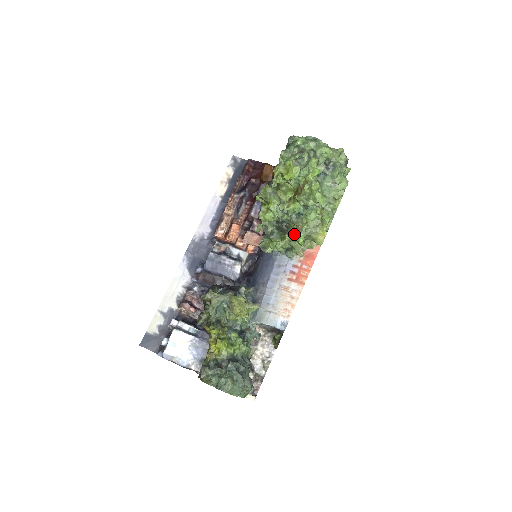
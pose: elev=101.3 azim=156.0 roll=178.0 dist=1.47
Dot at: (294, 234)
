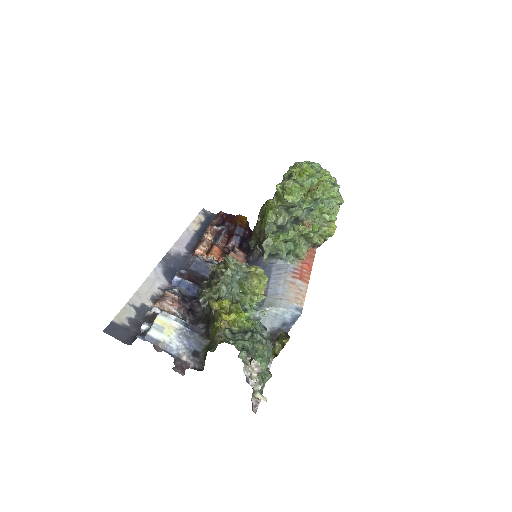
Dot at: (305, 227)
